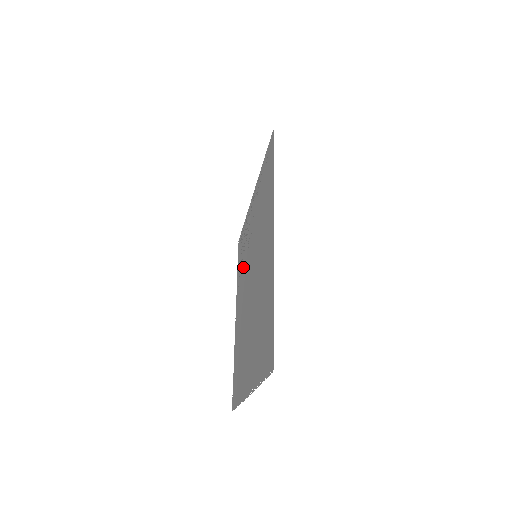
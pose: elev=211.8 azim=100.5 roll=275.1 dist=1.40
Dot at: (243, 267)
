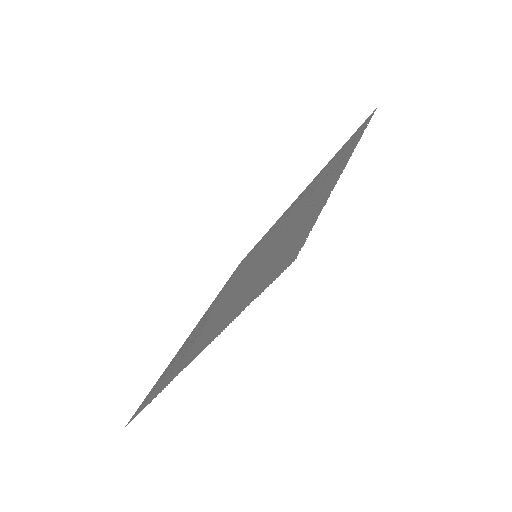
Dot at: (196, 337)
